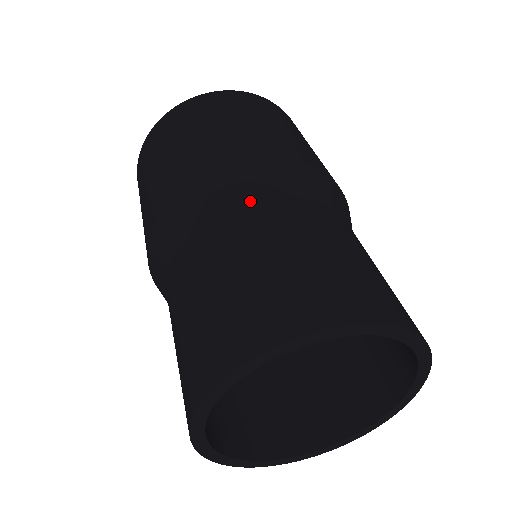
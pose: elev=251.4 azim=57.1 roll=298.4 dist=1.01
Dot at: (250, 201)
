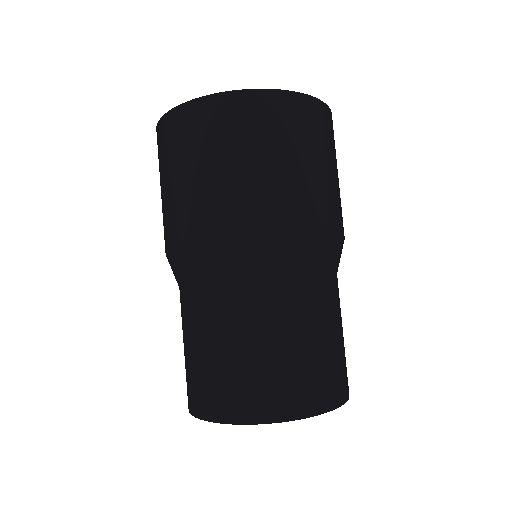
Dot at: (286, 278)
